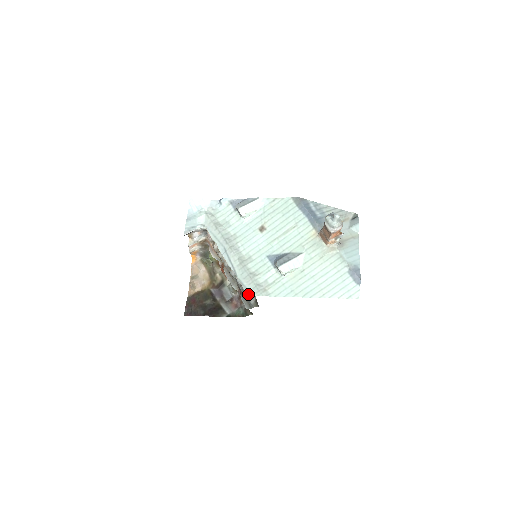
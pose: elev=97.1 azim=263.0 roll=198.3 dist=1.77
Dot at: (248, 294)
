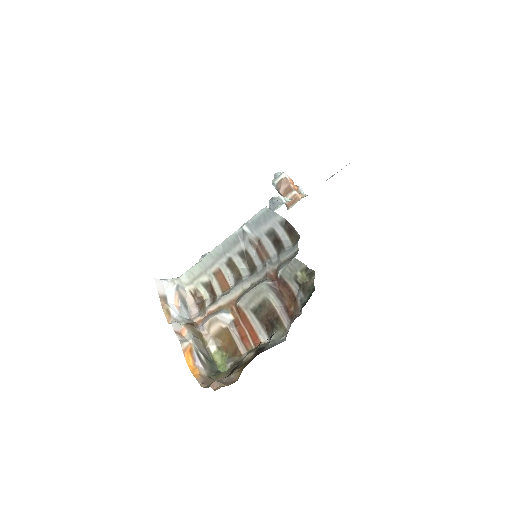
Dot at: (265, 207)
